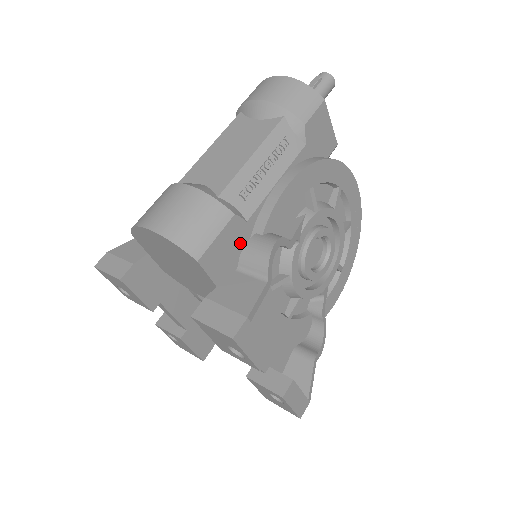
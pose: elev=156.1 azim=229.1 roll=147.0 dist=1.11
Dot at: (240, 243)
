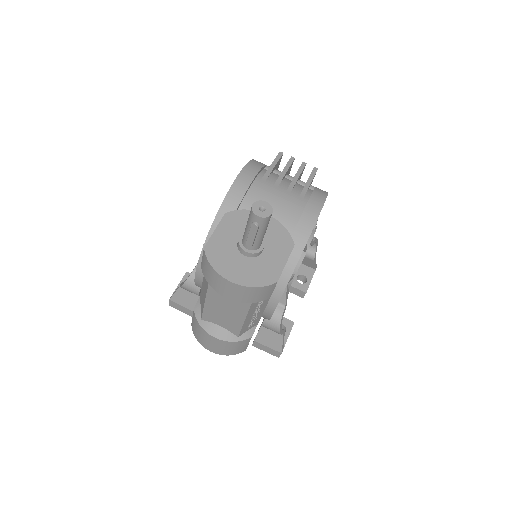
Dot at: occluded
